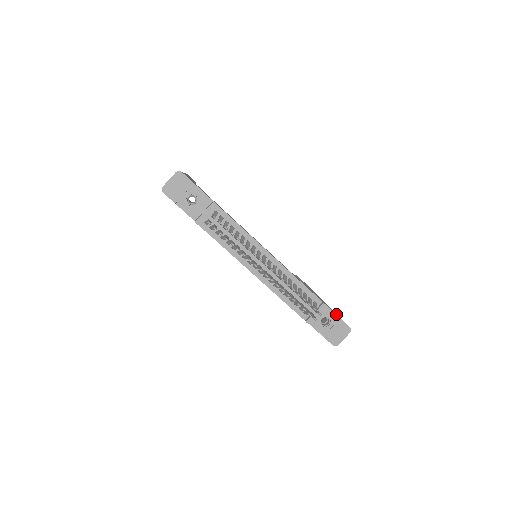
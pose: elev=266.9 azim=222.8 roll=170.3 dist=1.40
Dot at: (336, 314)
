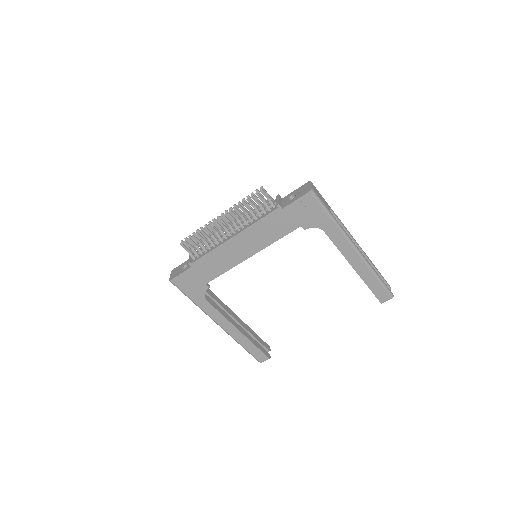
Dot at: occluded
